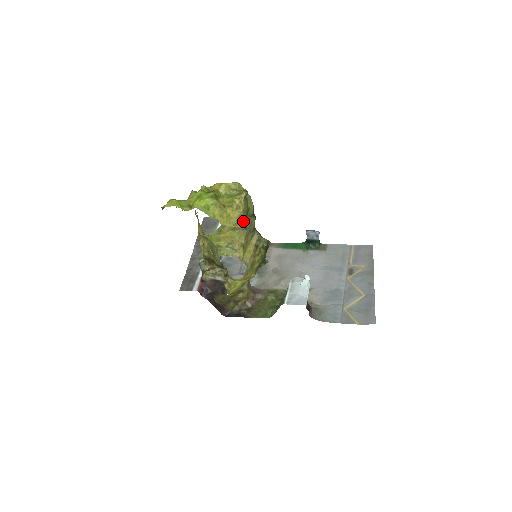
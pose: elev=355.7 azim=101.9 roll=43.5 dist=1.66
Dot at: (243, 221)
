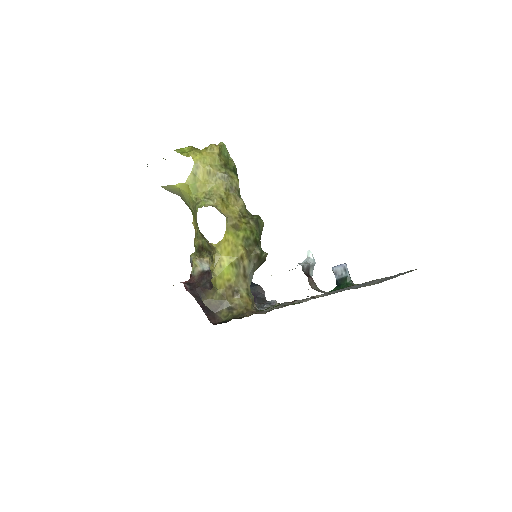
Dot at: (220, 168)
